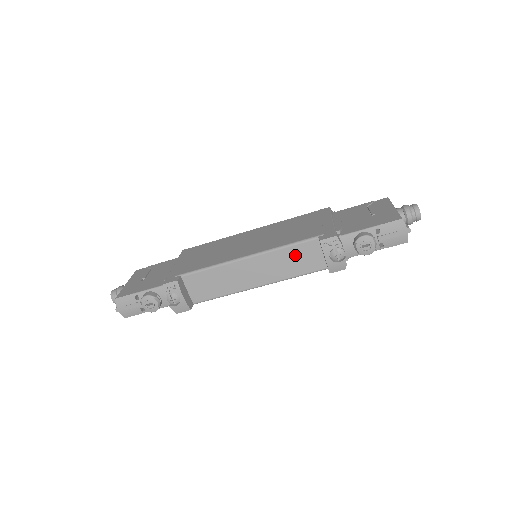
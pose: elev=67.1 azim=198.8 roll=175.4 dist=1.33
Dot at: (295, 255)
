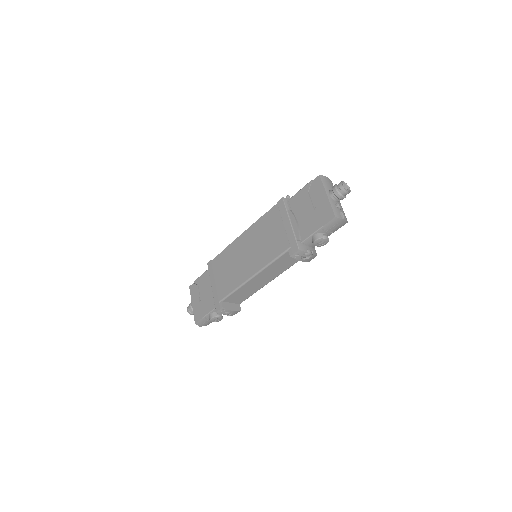
Dot at: (281, 262)
